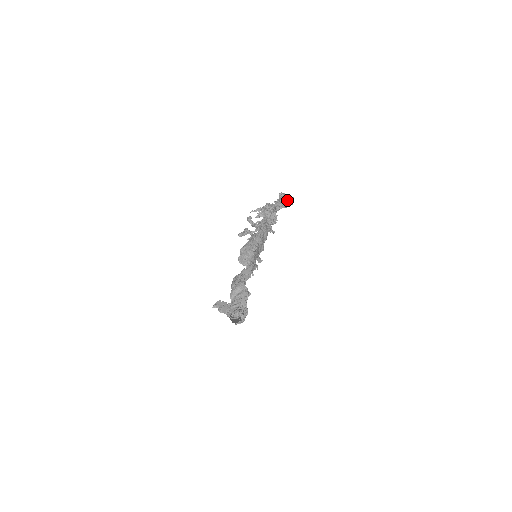
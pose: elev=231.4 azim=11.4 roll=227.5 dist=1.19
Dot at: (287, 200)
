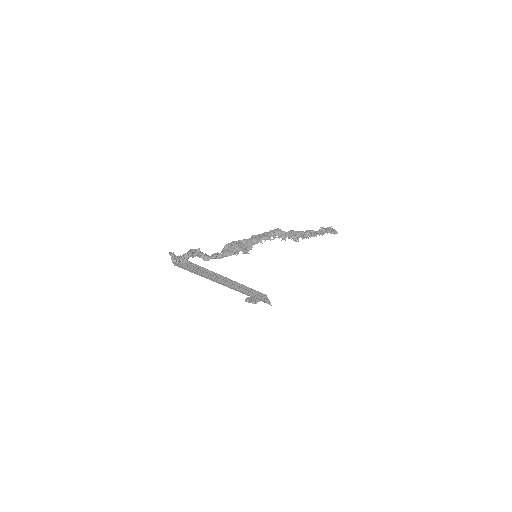
Dot at: (324, 230)
